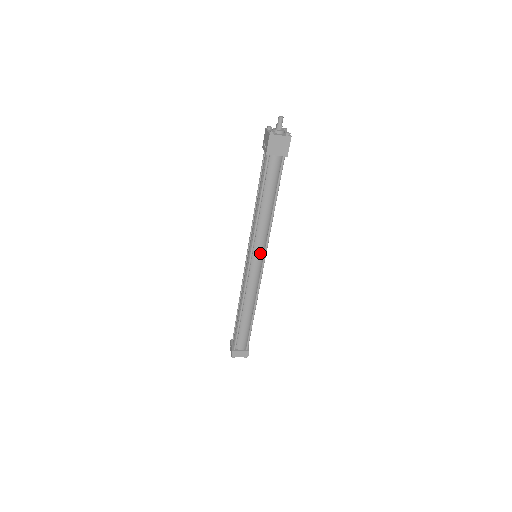
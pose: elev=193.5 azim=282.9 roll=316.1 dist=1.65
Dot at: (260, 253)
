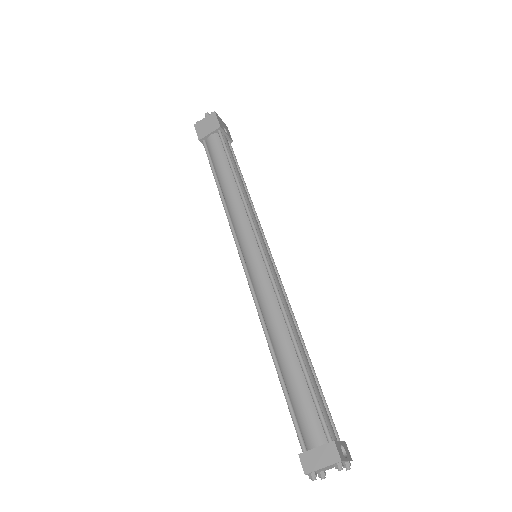
Dot at: (249, 240)
